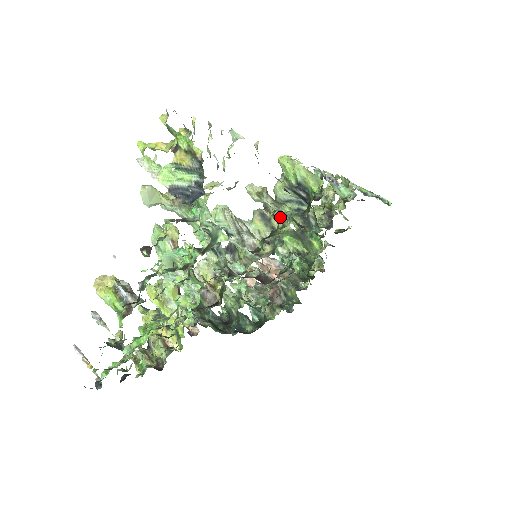
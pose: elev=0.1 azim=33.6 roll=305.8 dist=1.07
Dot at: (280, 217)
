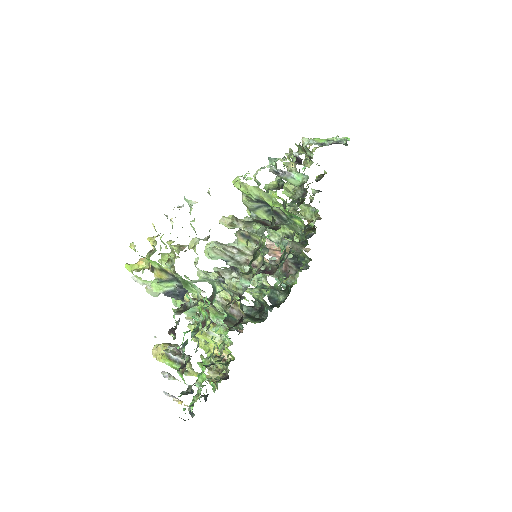
Dot at: (255, 235)
